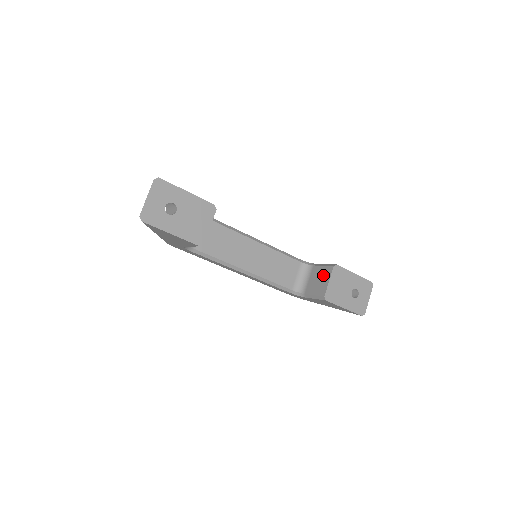
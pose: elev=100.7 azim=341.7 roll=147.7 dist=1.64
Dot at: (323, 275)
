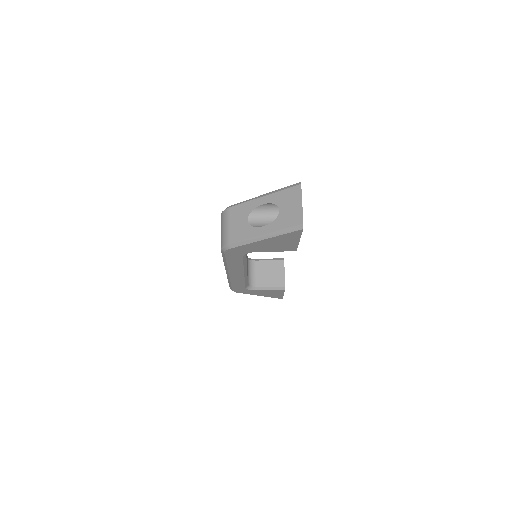
Dot at: (275, 268)
